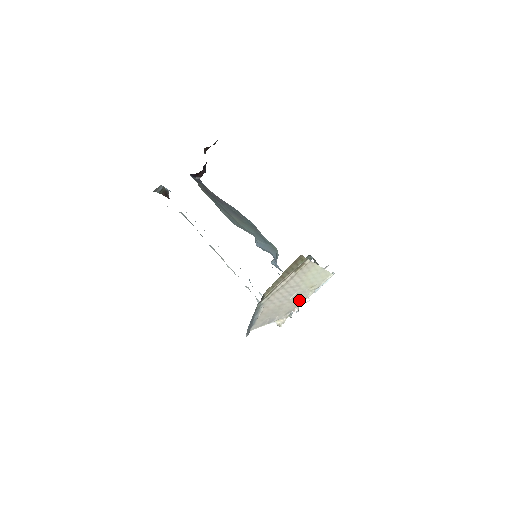
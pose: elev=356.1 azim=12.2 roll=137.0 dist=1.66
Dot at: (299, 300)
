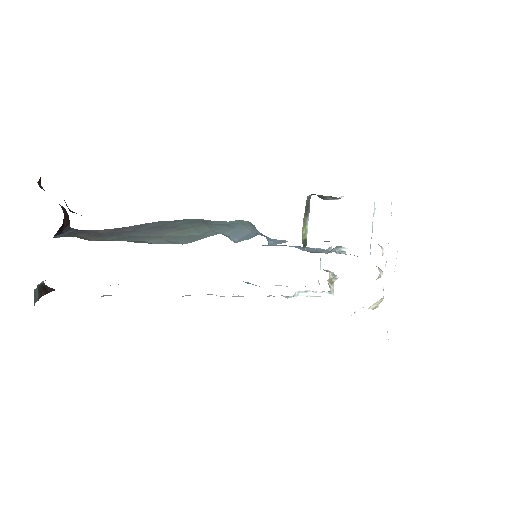
Dot at: occluded
